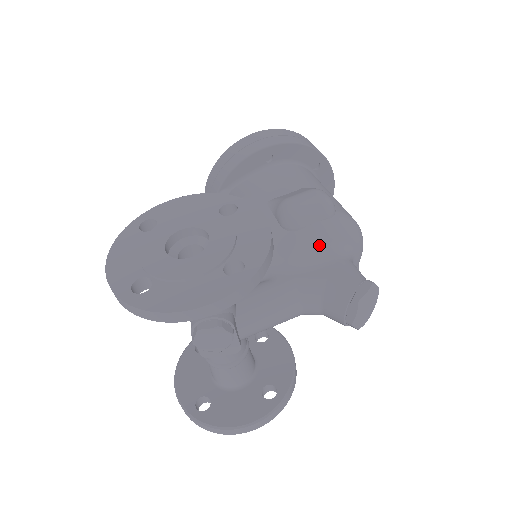
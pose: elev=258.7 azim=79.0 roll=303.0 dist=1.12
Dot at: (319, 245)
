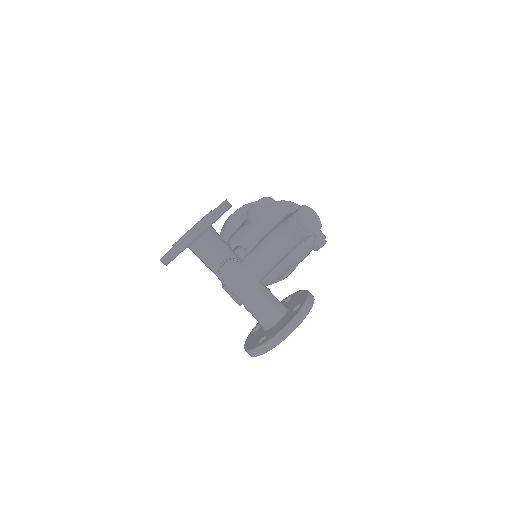
Dot at: (274, 216)
